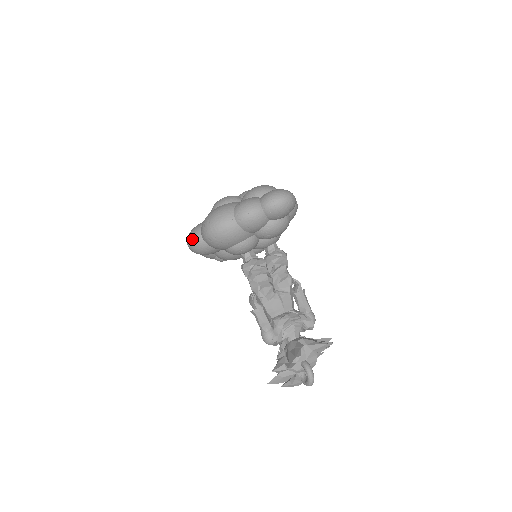
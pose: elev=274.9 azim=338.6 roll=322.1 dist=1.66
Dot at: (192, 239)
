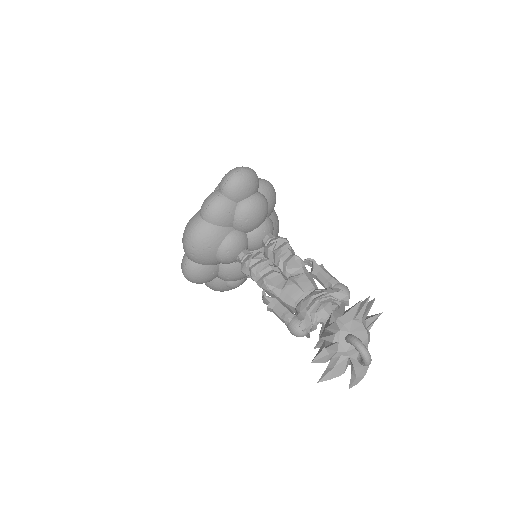
Dot at: (182, 267)
